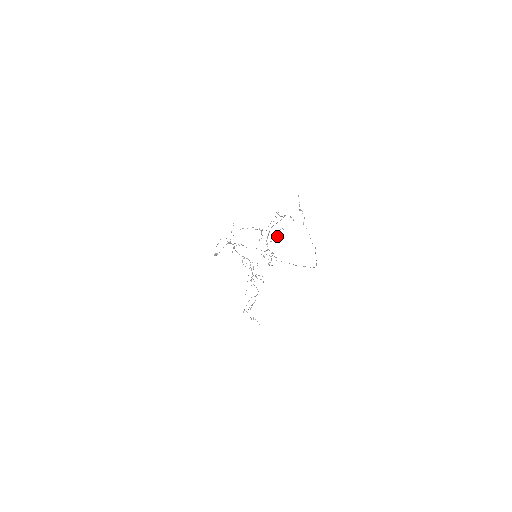
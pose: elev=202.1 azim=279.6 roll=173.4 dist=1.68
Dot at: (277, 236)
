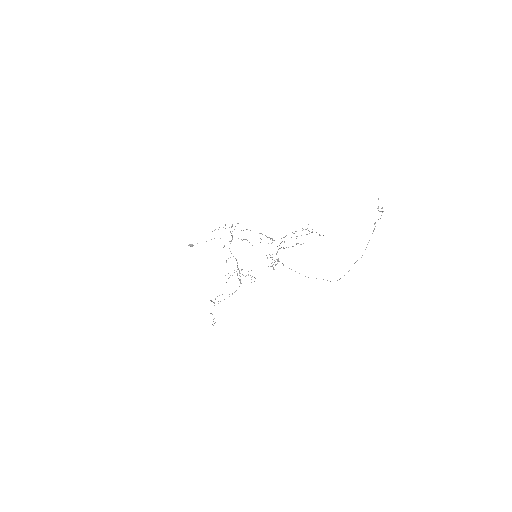
Dot at: occluded
